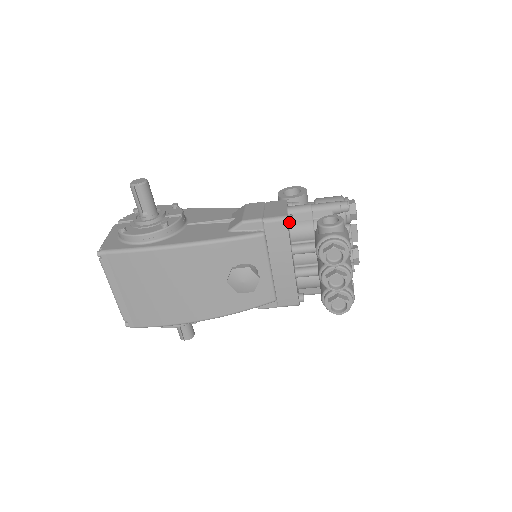
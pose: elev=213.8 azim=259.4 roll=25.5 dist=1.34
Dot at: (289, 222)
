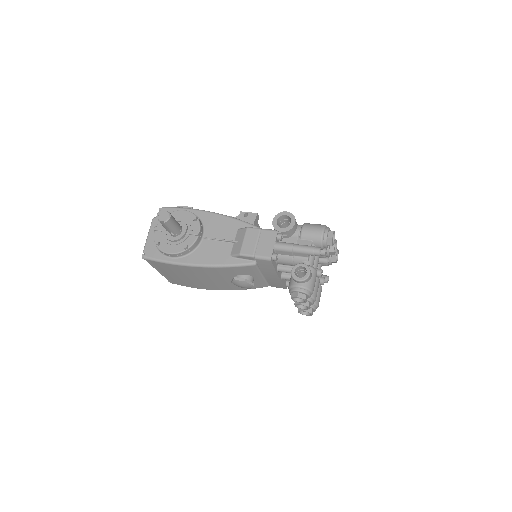
Dot at: (274, 260)
